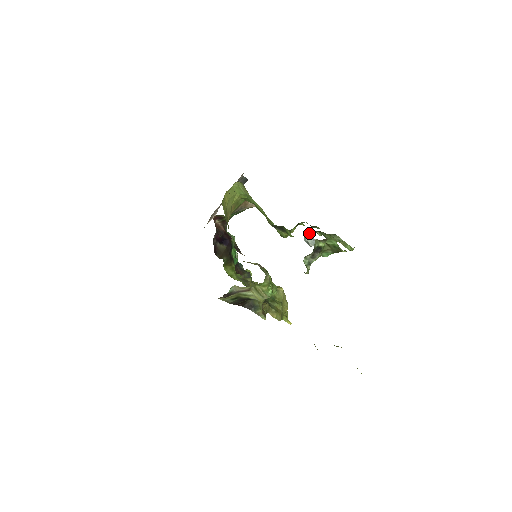
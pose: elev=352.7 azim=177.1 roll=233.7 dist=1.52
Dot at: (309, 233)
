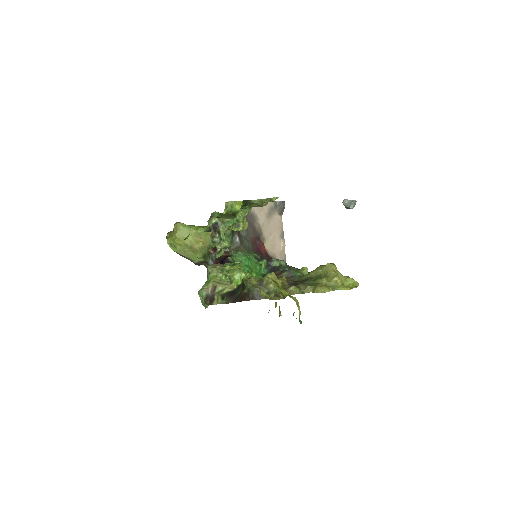
Dot at: (344, 199)
